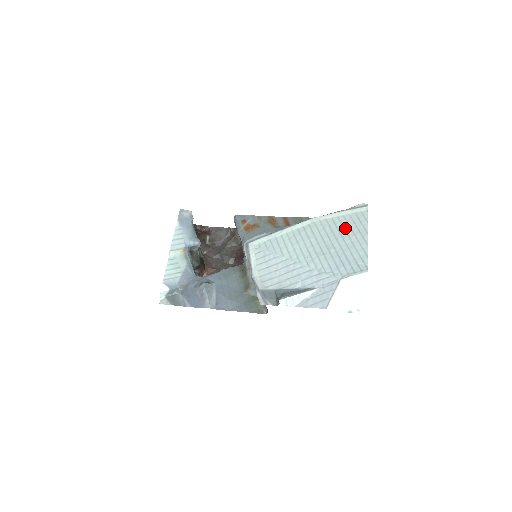
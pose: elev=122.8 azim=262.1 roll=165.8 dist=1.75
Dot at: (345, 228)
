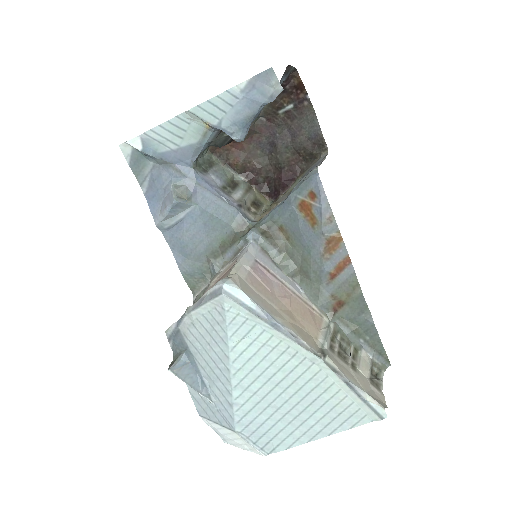
Dot at: (324, 407)
